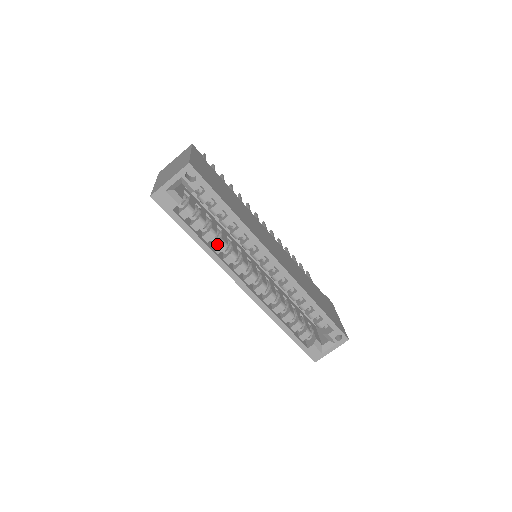
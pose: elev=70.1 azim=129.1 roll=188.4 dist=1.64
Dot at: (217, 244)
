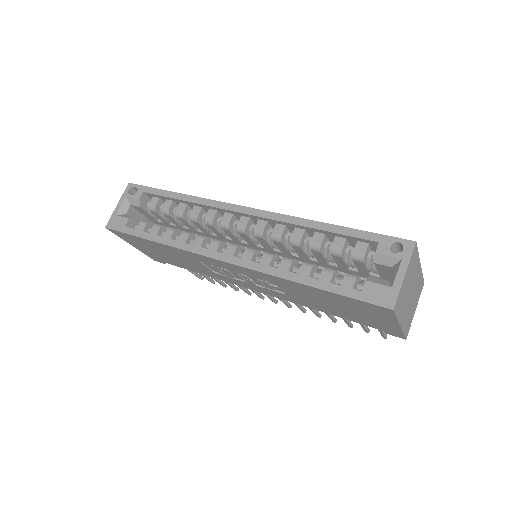
Dot at: (179, 236)
